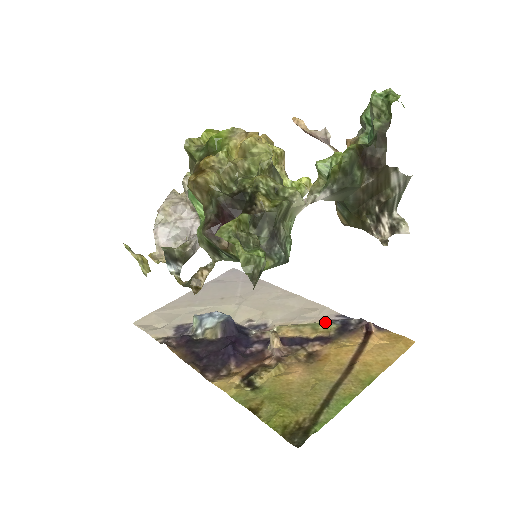
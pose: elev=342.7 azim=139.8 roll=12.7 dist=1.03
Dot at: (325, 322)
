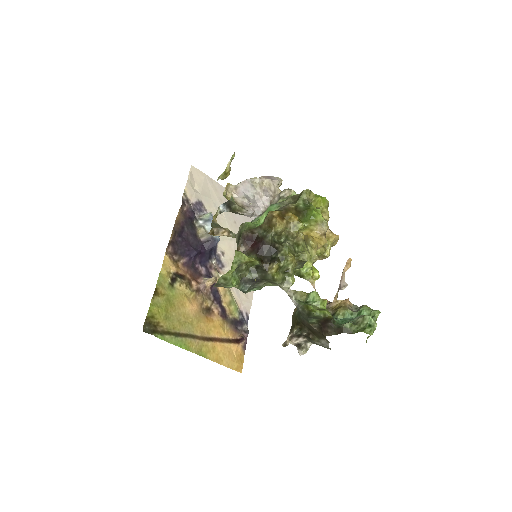
Dot at: (238, 308)
